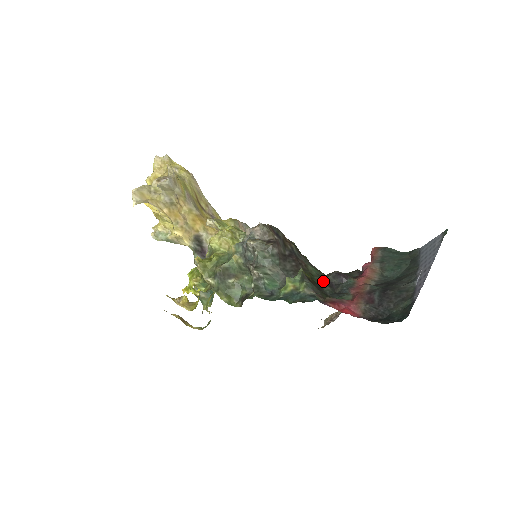
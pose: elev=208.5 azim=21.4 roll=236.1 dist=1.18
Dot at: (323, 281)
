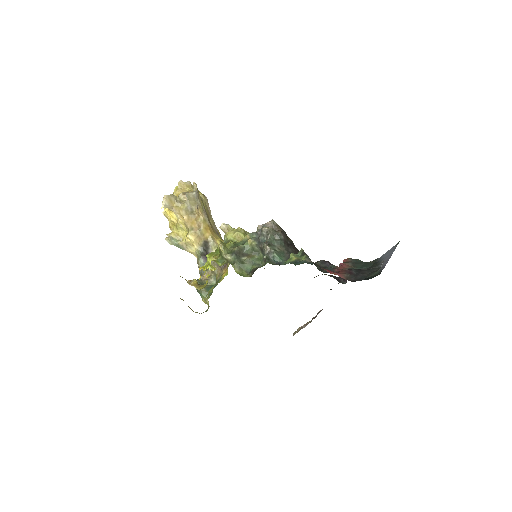
Dot at: (315, 263)
